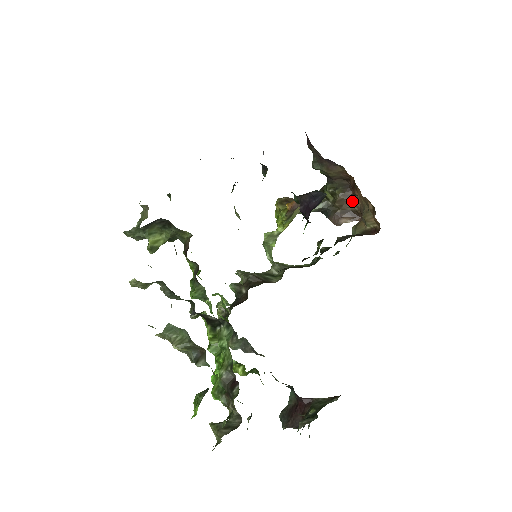
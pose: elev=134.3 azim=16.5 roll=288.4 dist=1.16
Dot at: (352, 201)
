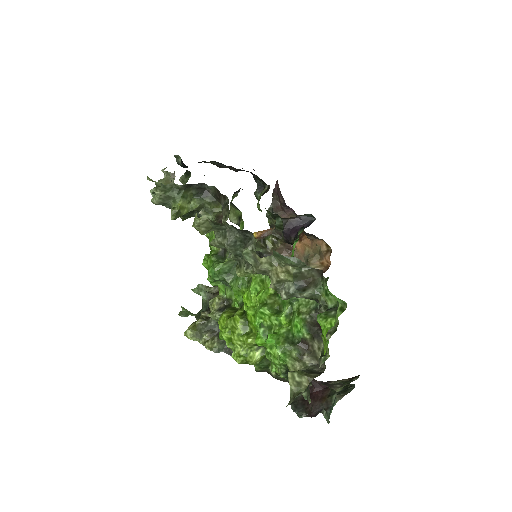
Dot at: (290, 251)
